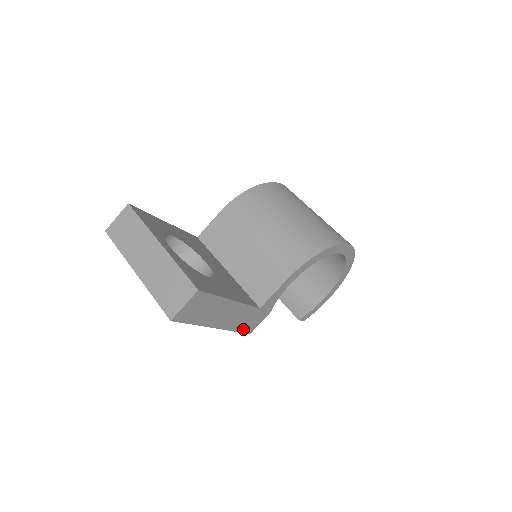
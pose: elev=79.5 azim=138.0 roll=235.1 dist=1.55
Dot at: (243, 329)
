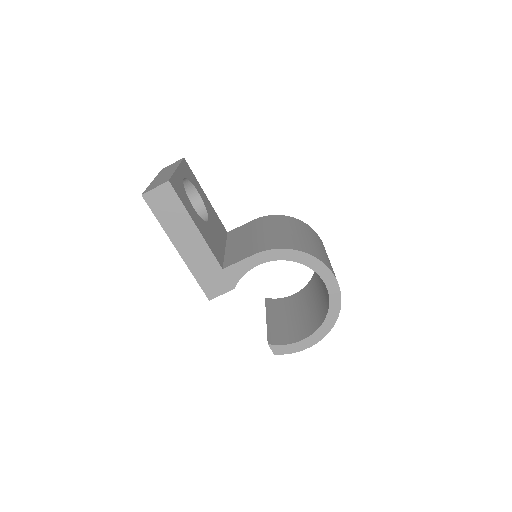
Dot at: (203, 284)
